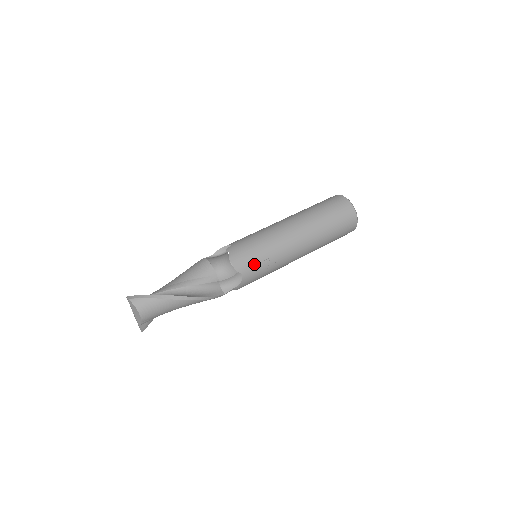
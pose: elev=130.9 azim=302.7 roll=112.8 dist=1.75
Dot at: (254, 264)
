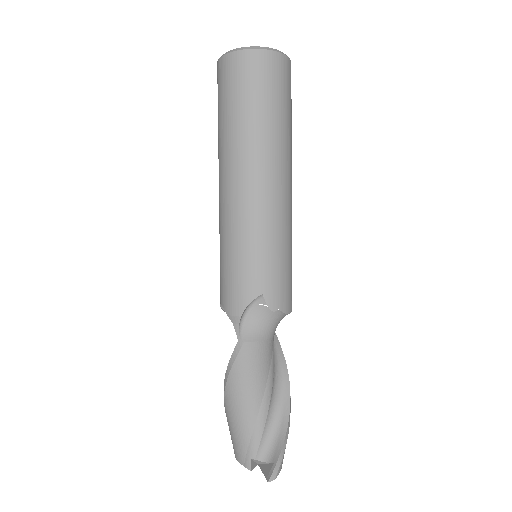
Dot at: occluded
